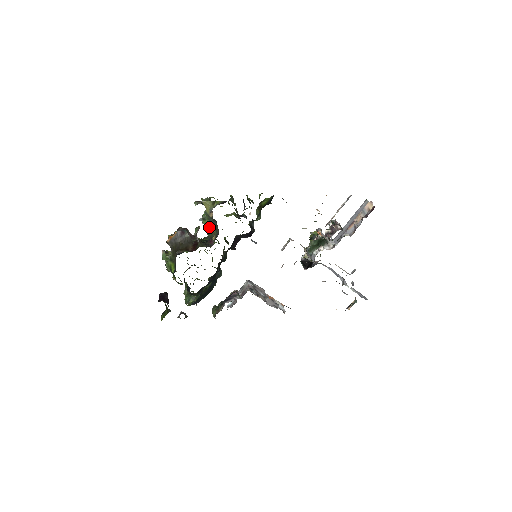
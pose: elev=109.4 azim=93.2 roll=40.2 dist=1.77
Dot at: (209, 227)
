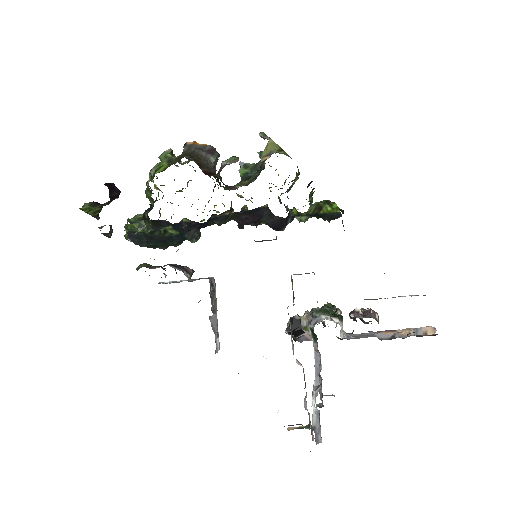
Dot at: (243, 177)
